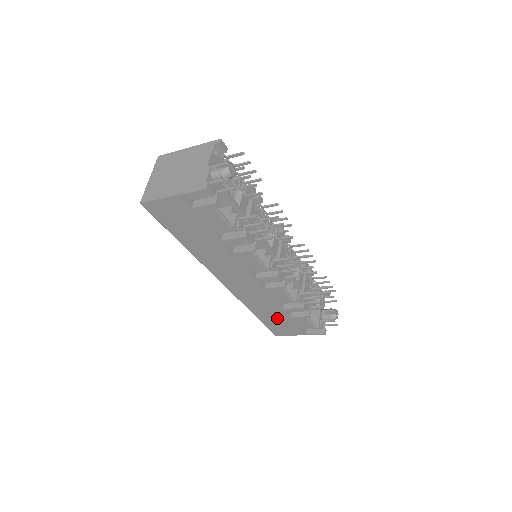
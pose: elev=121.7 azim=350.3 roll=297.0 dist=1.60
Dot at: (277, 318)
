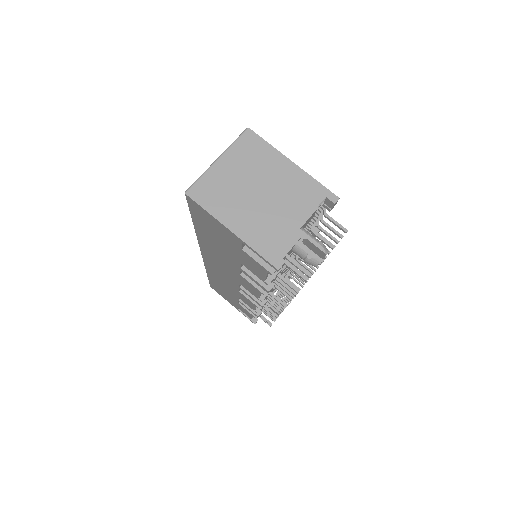
Dot at: occluded
